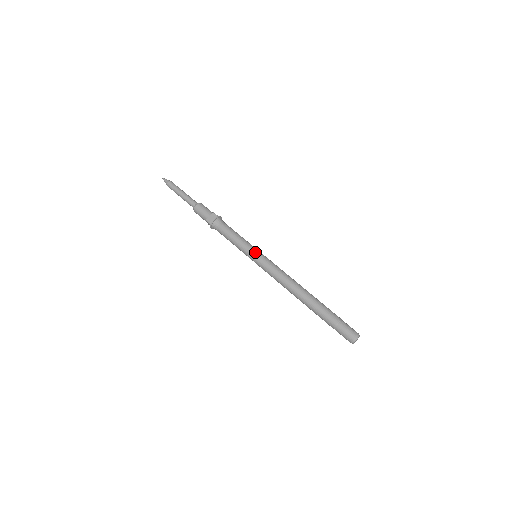
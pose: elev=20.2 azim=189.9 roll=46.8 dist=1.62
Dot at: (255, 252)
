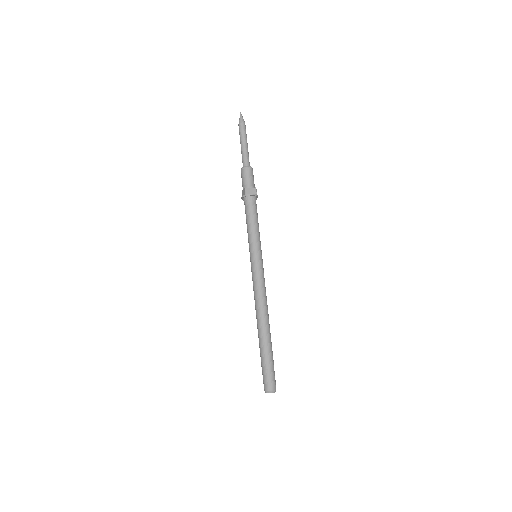
Dot at: (259, 253)
